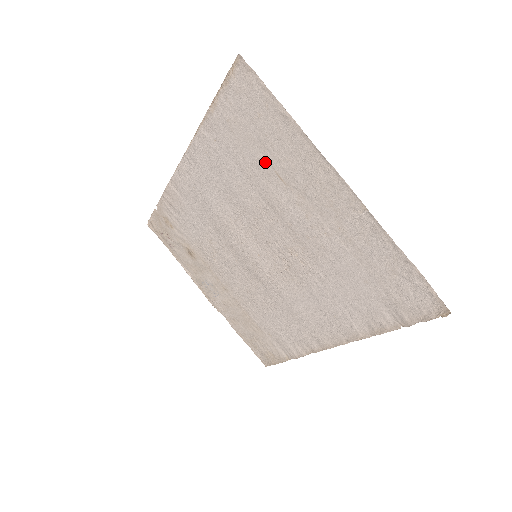
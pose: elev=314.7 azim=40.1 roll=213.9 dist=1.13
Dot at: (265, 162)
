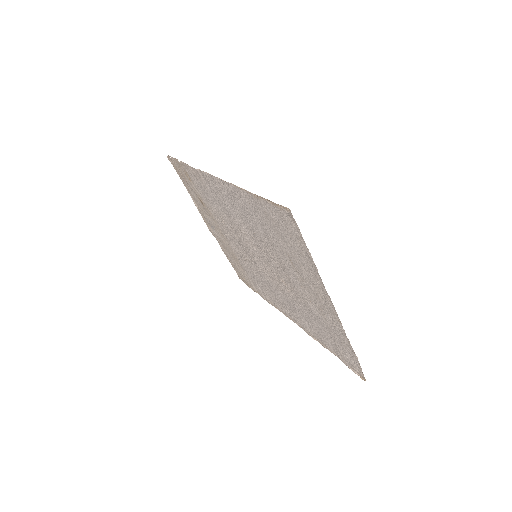
Dot at: (284, 249)
